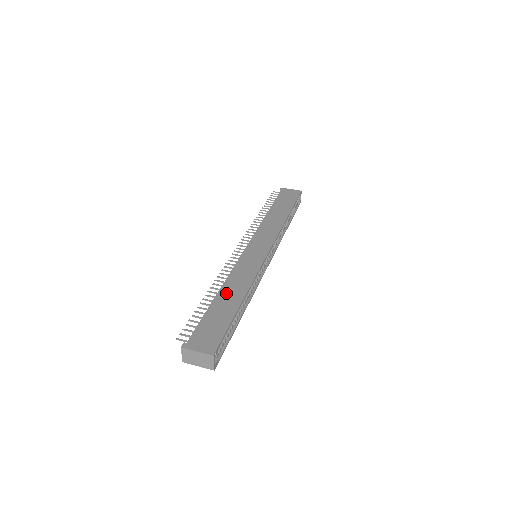
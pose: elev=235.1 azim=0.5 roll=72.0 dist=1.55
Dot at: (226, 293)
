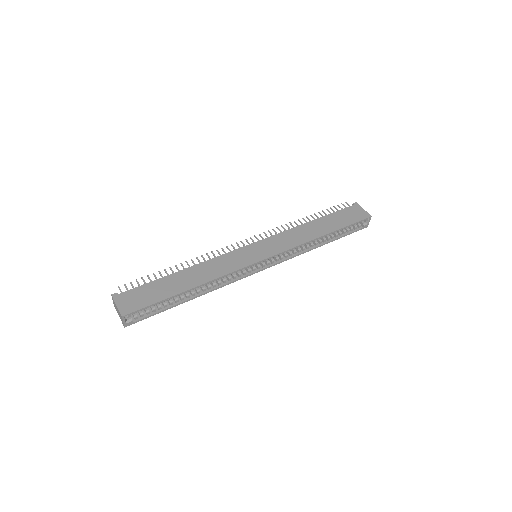
Dot at: (188, 274)
